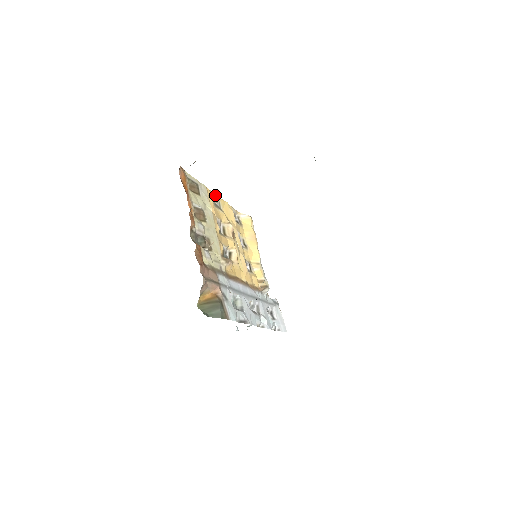
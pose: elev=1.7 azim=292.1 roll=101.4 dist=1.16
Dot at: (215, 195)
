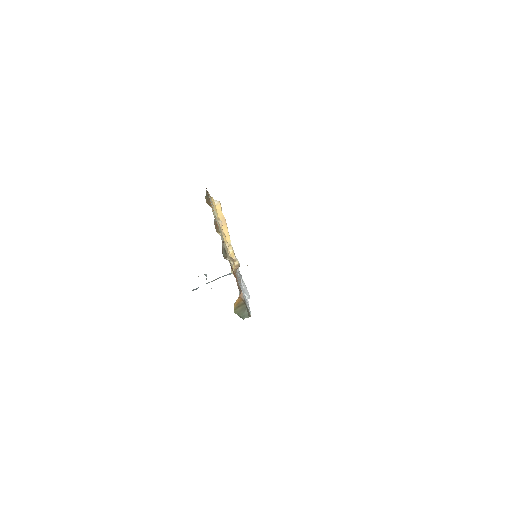
Dot at: occluded
